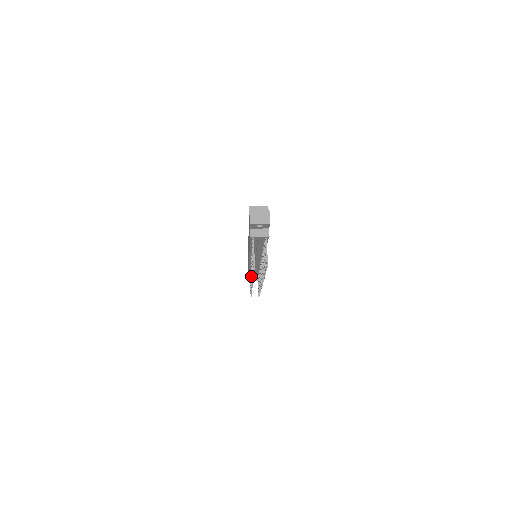
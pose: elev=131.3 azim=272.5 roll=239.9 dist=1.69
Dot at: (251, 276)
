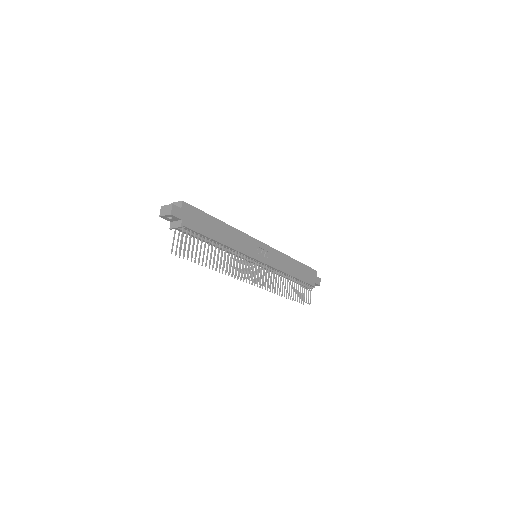
Dot at: occluded
